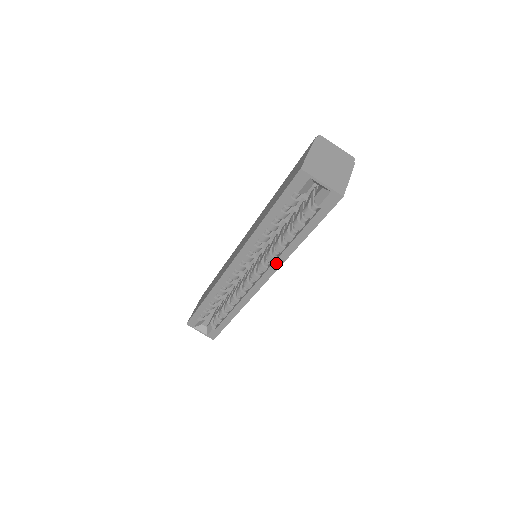
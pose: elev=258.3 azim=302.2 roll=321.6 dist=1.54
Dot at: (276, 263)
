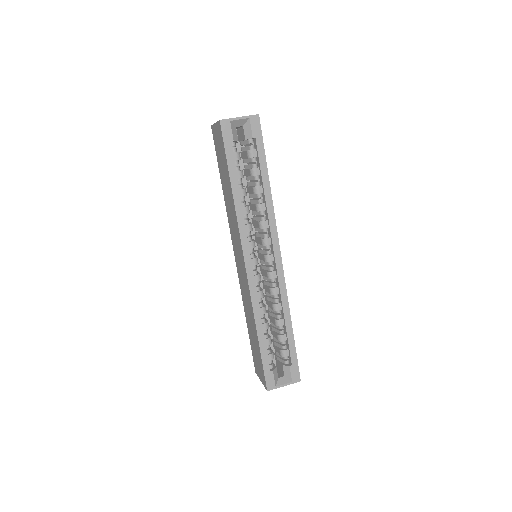
Dot at: (271, 221)
